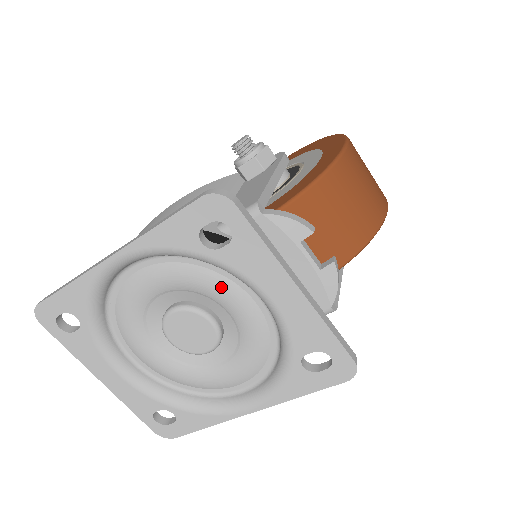
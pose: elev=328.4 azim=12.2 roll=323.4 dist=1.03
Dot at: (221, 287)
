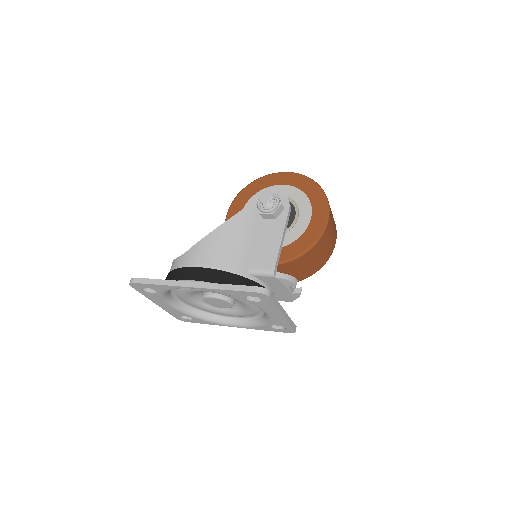
Dot at: occluded
